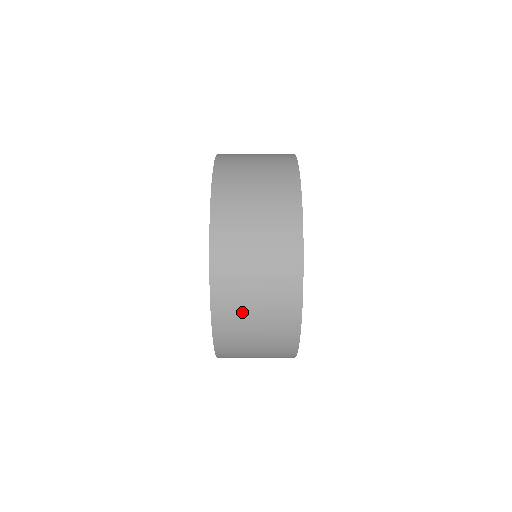
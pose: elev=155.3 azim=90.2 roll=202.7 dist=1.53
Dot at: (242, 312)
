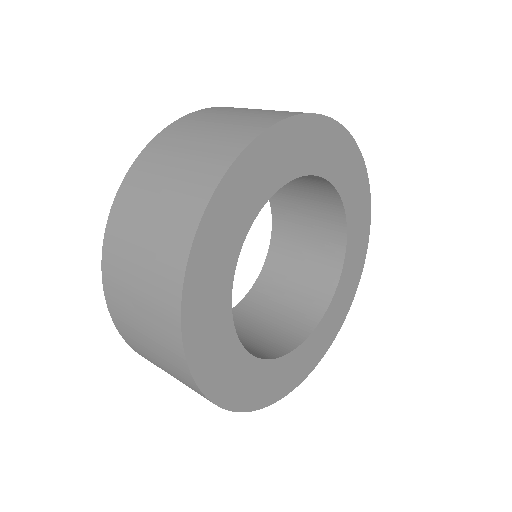
Dot at: occluded
